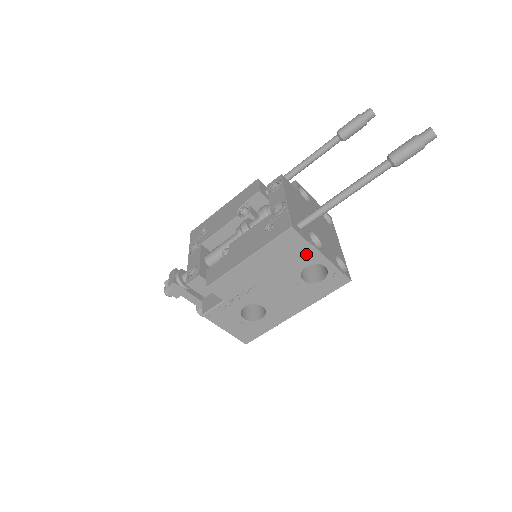
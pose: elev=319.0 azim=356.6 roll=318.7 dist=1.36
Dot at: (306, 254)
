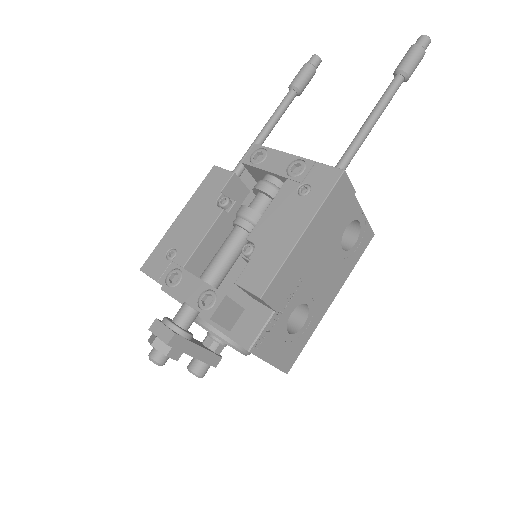
Dot at: (348, 209)
